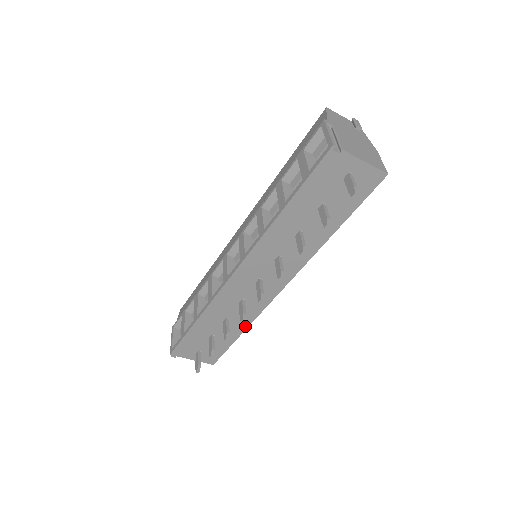
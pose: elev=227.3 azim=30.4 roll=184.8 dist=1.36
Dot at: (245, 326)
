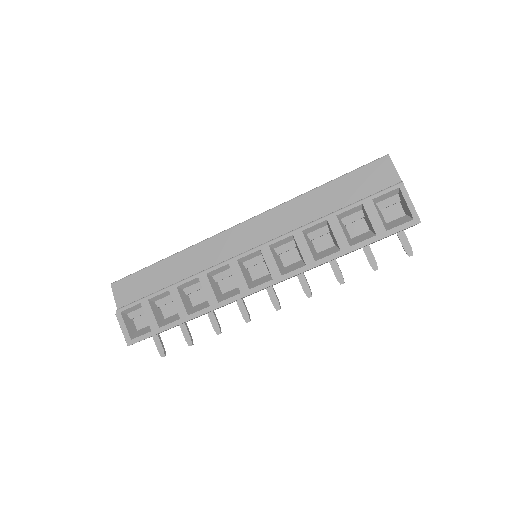
Dot at: occluded
